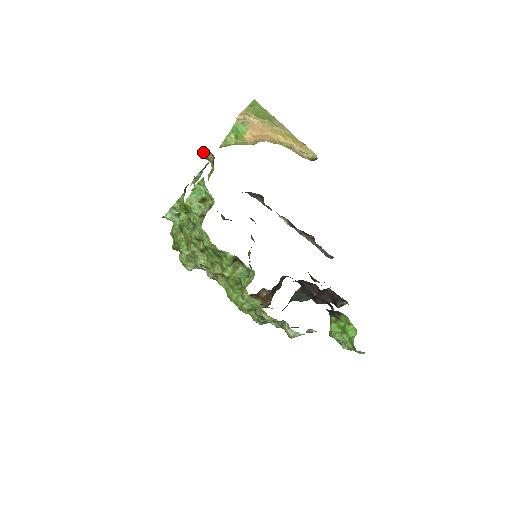
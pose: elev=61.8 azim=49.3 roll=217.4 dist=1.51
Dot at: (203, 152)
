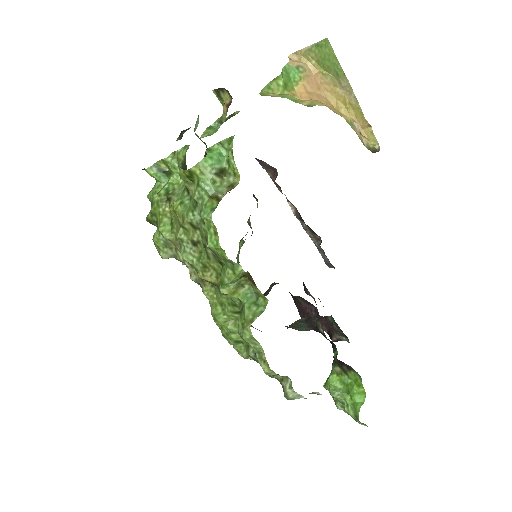
Dot at: (218, 88)
